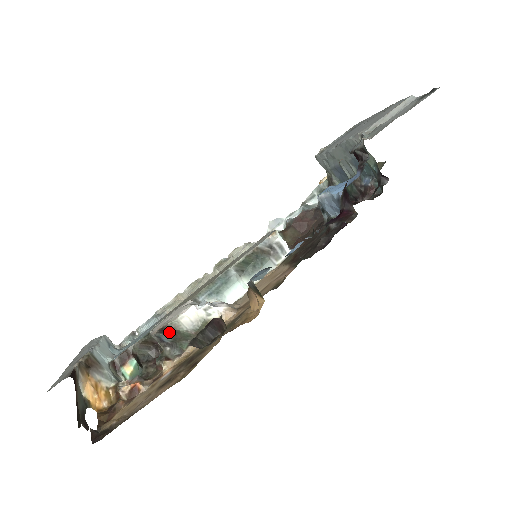
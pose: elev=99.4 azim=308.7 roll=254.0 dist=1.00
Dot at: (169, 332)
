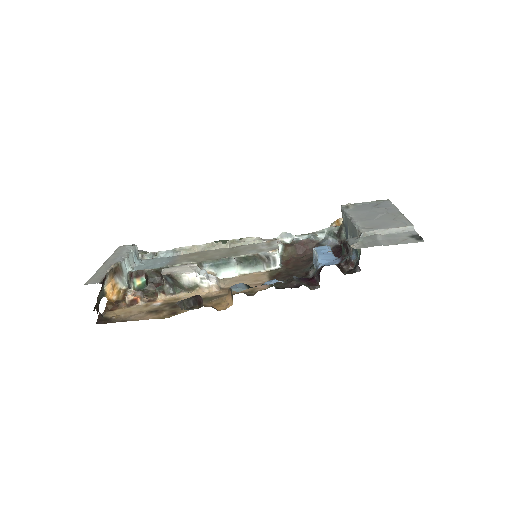
Dot at: (172, 279)
